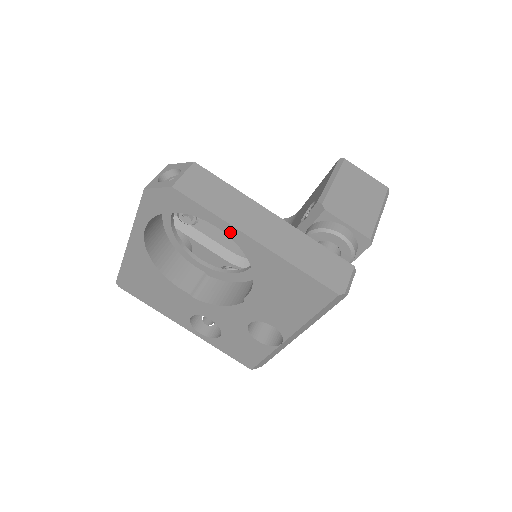
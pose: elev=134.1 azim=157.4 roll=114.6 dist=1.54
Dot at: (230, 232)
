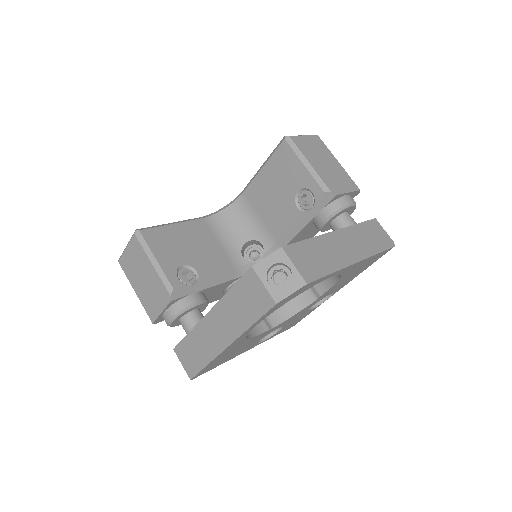
Dot at: occluded
